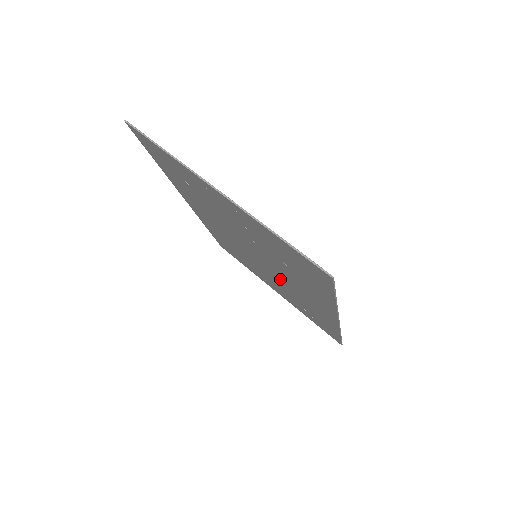
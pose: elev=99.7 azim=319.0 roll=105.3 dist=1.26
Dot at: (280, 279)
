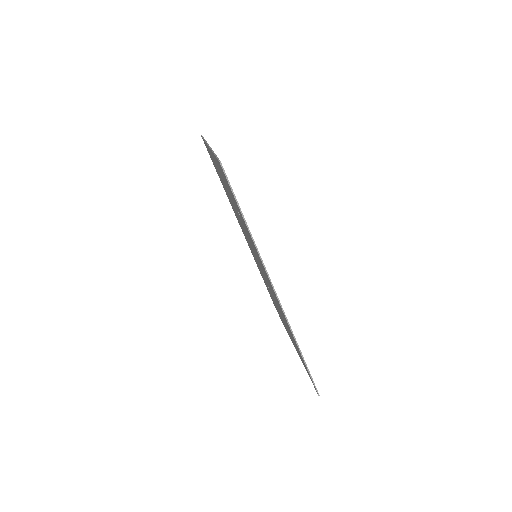
Dot at: occluded
